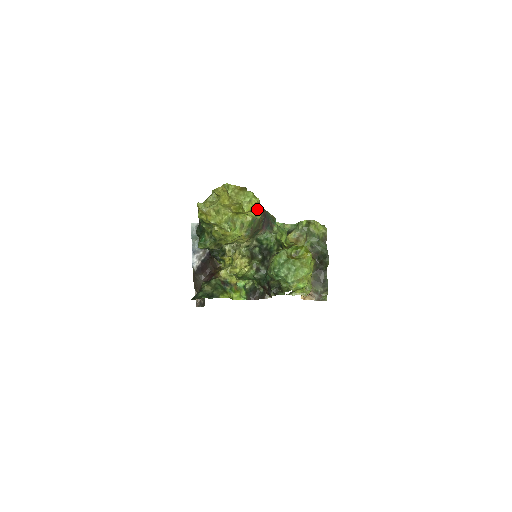
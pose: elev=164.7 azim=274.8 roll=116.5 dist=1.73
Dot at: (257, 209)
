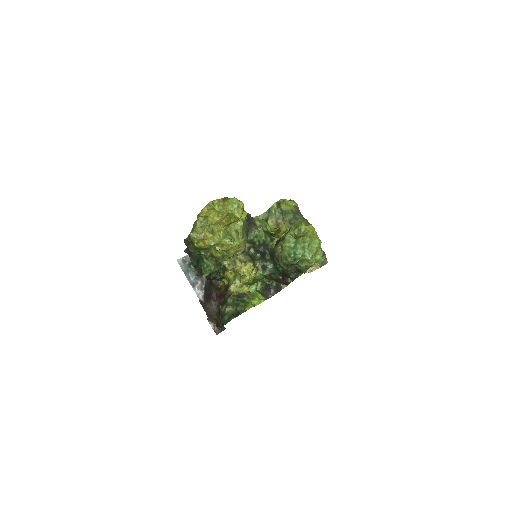
Dot at: (244, 211)
